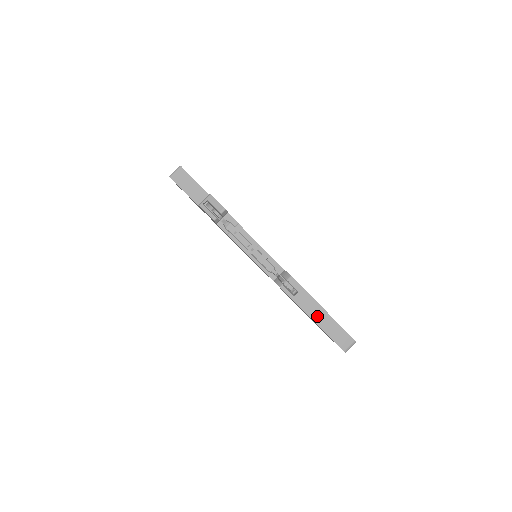
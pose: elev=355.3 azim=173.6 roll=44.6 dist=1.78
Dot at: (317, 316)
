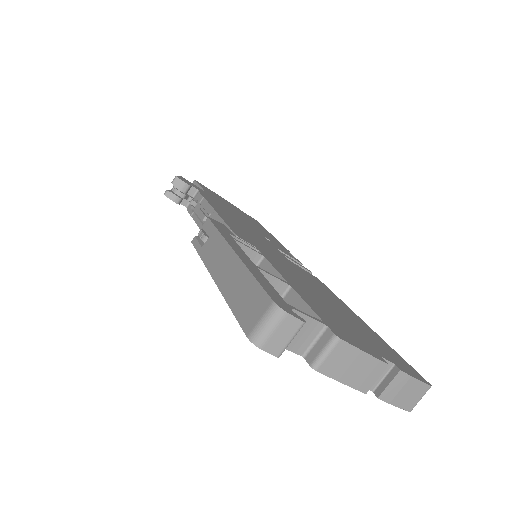
Dot at: (221, 269)
